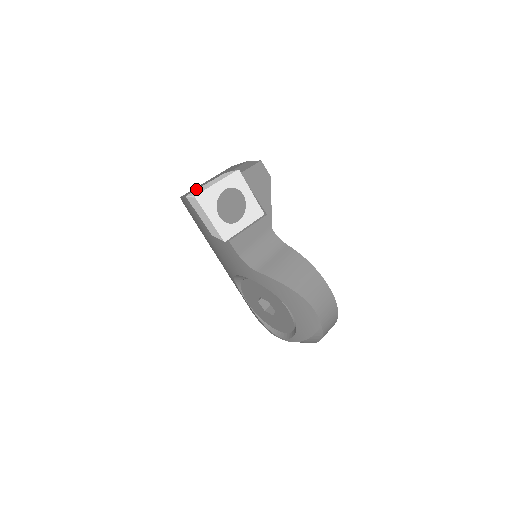
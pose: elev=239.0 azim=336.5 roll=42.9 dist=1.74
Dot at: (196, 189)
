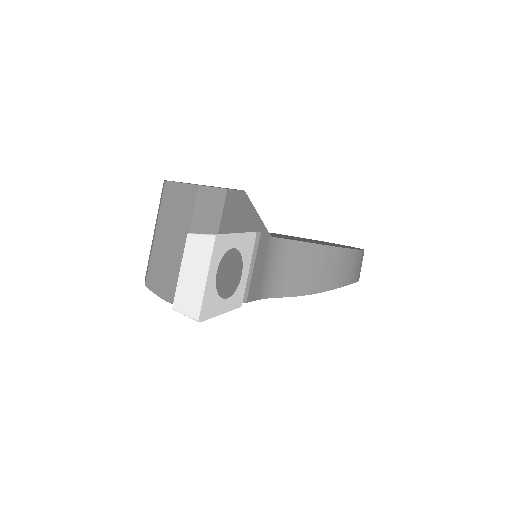
Dot at: (163, 272)
